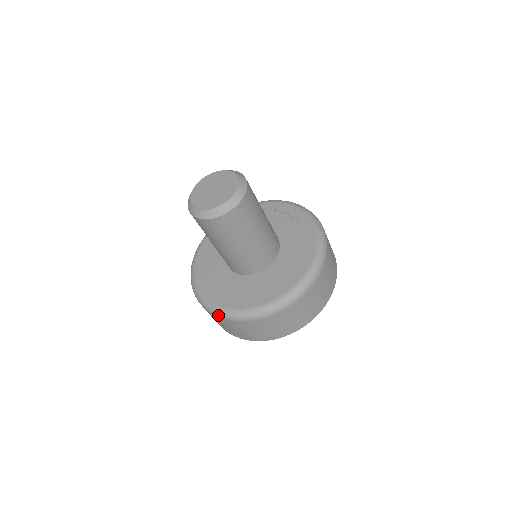
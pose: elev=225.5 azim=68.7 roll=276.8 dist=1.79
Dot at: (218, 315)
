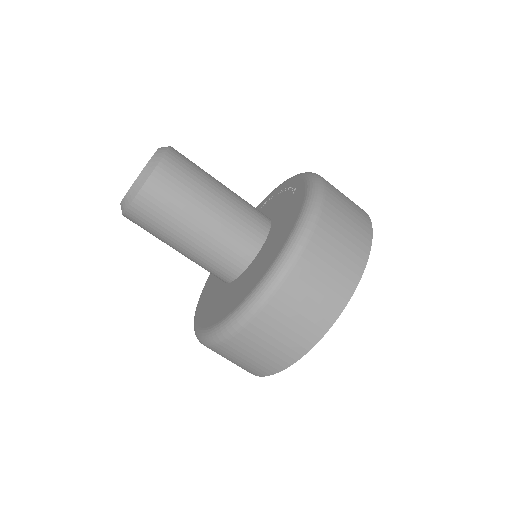
Dot at: (201, 342)
